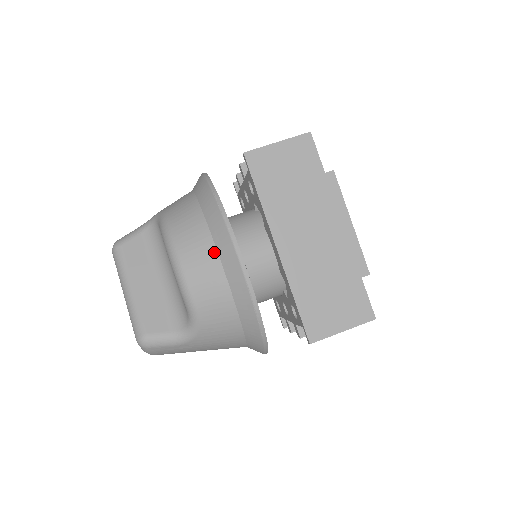
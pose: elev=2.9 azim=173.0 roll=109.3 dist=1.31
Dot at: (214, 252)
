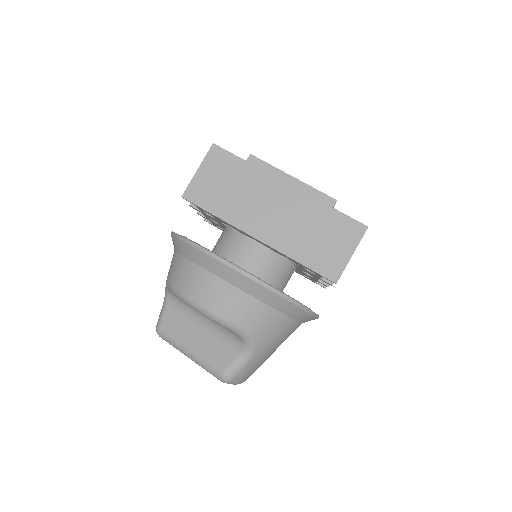
Dot at: (215, 278)
